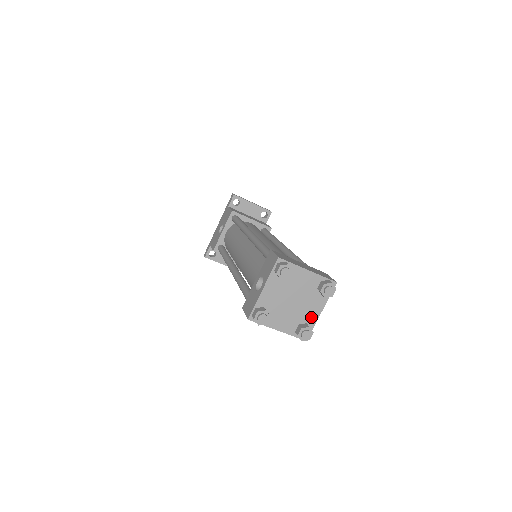
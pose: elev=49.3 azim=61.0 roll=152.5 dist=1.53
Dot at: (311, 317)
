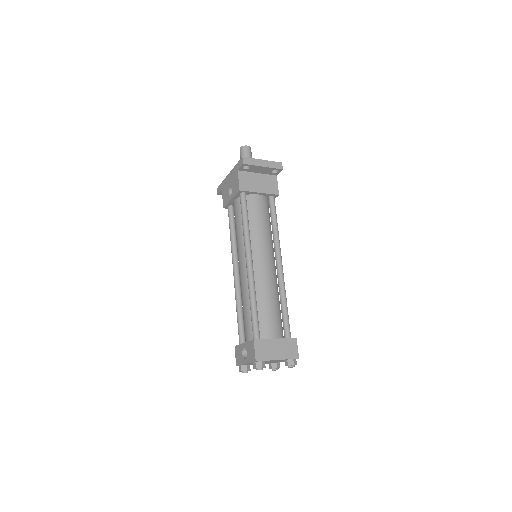
Dot at: occluded
